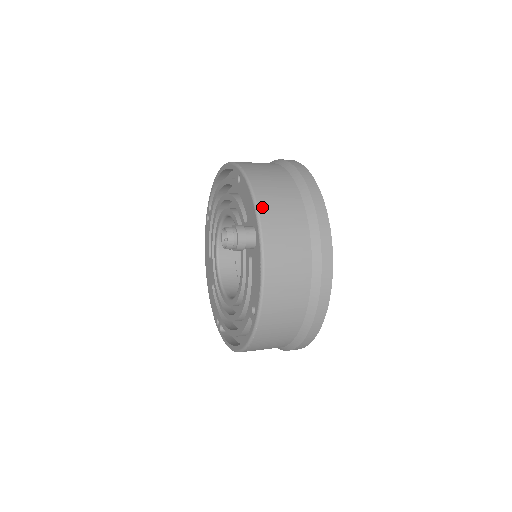
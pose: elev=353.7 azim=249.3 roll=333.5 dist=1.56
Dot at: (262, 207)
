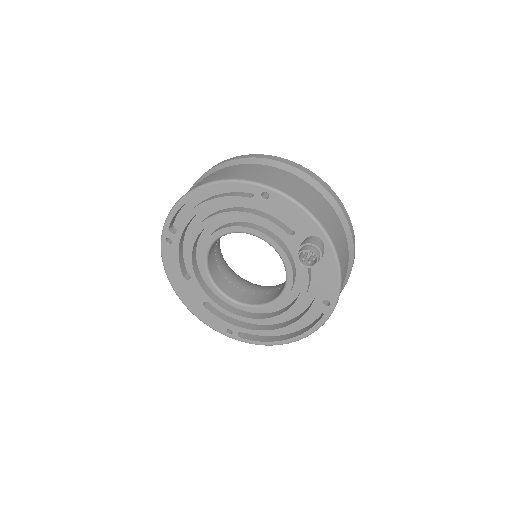
Dot at: (317, 216)
